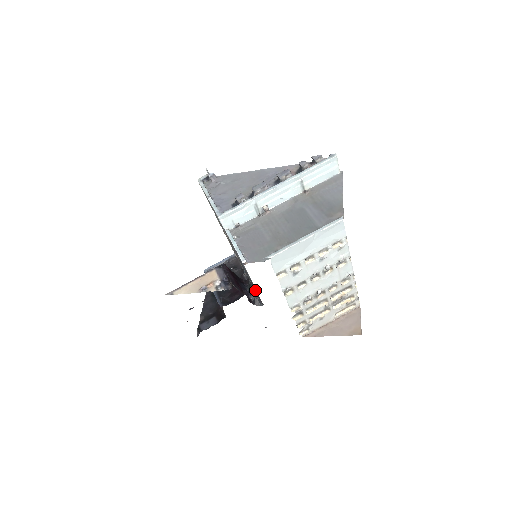
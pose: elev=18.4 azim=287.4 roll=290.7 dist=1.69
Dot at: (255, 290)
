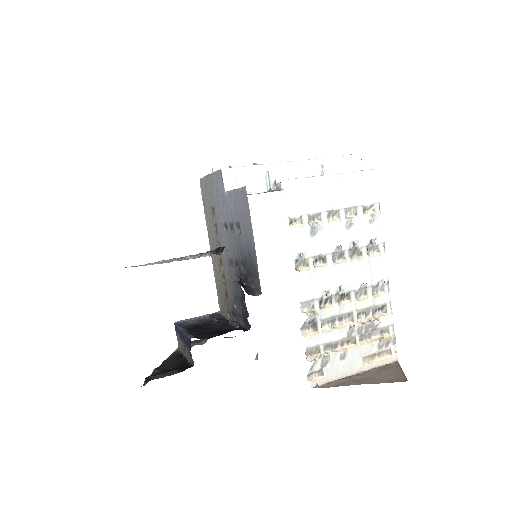
Dot at: (251, 276)
